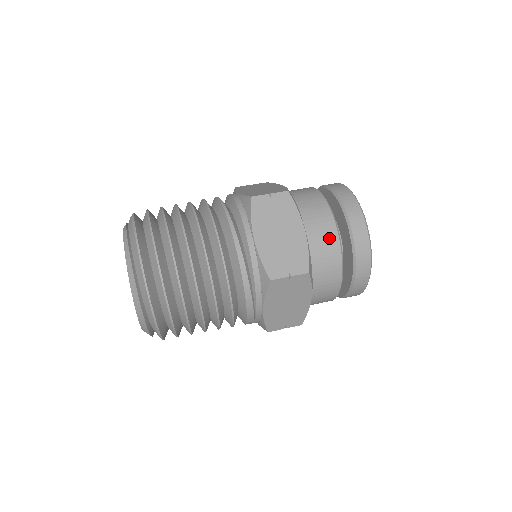
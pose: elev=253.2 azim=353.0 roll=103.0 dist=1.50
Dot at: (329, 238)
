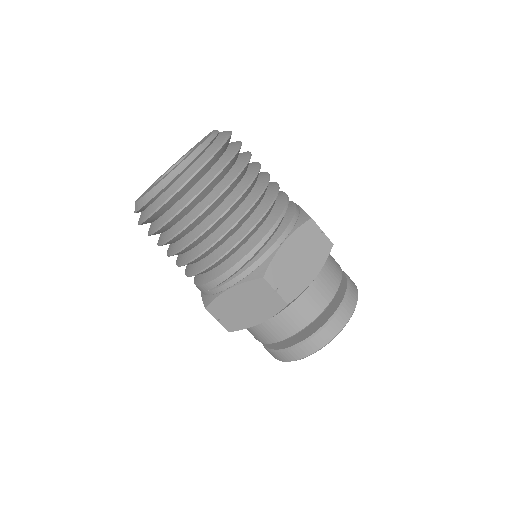
Dot at: (319, 302)
